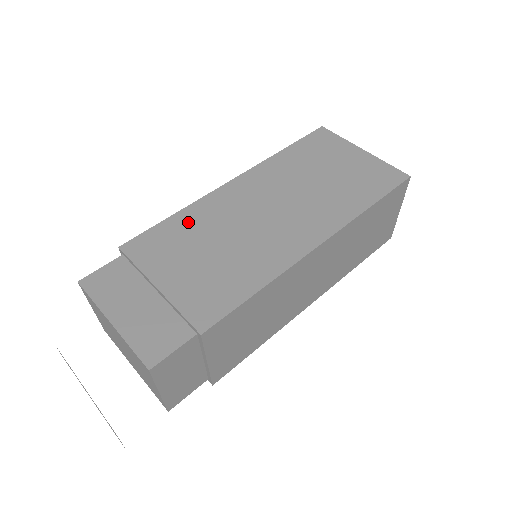
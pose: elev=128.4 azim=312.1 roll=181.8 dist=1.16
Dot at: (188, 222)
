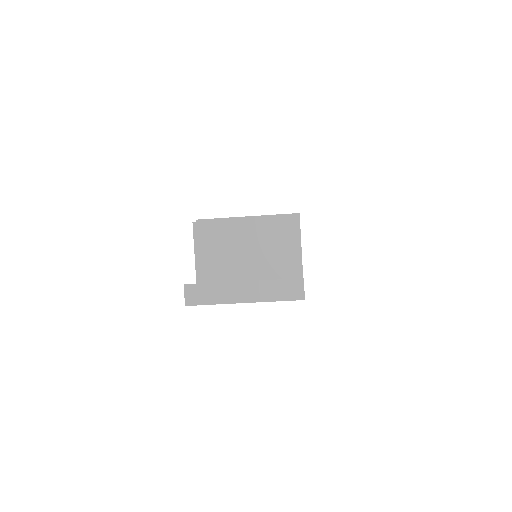
Dot at: occluded
